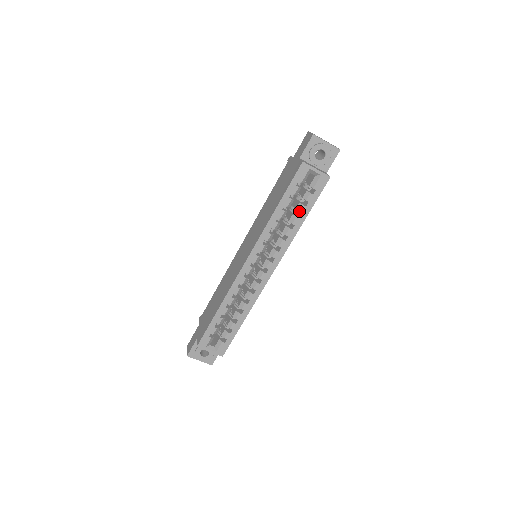
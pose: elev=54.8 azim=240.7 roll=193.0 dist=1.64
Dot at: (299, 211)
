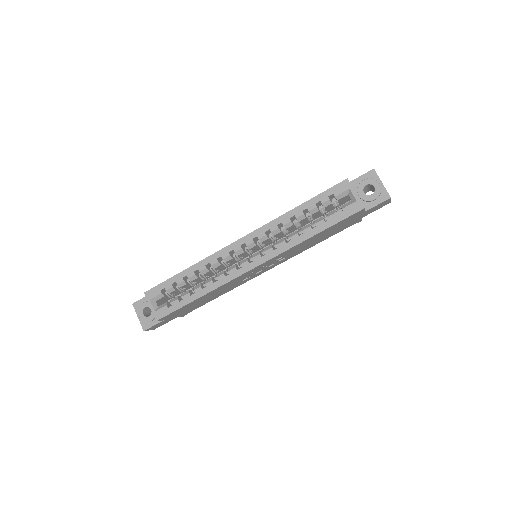
Dot at: (316, 222)
